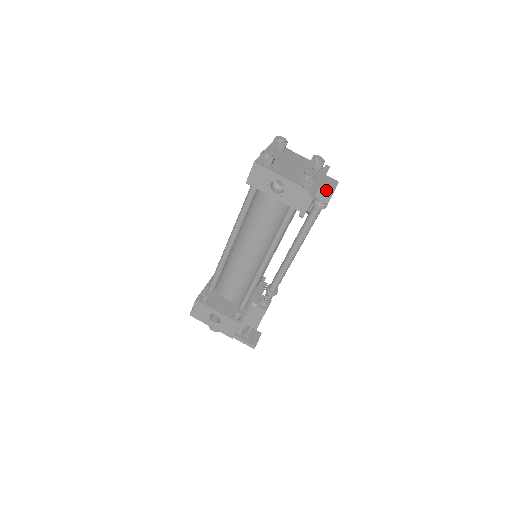
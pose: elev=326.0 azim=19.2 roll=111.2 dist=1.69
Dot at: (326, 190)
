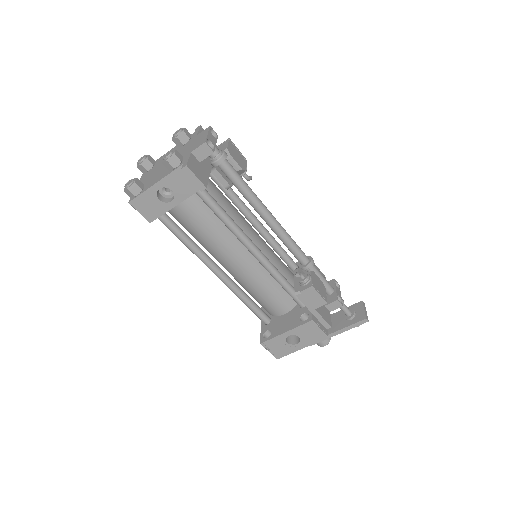
Dot at: (198, 146)
